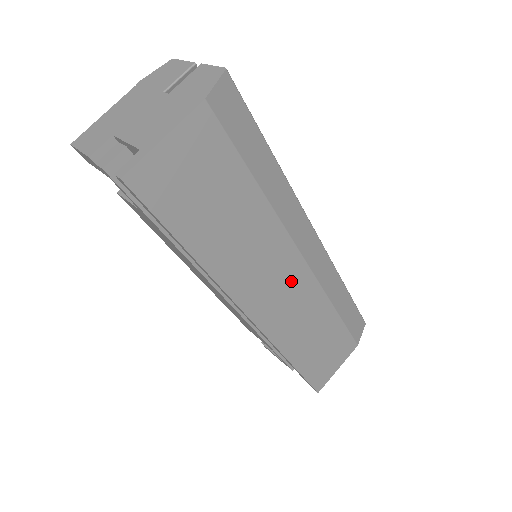
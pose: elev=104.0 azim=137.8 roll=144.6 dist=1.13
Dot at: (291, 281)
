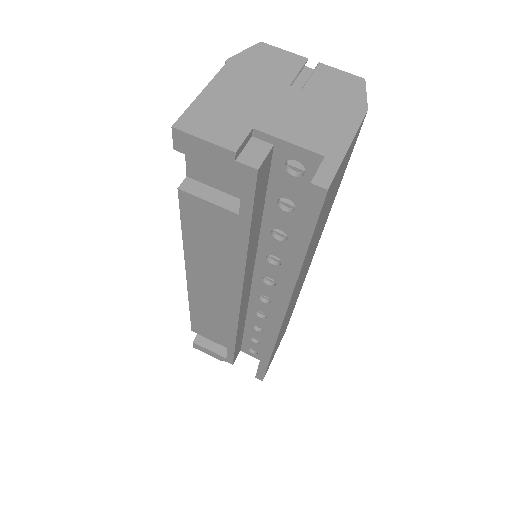
Dot at: (302, 280)
